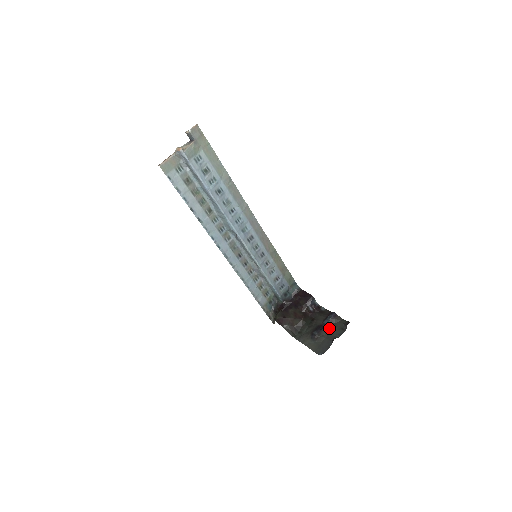
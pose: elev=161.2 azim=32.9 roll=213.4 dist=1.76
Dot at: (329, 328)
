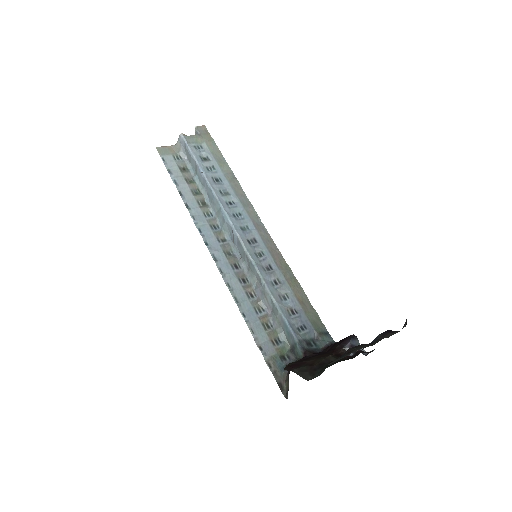
Dot at: (376, 341)
